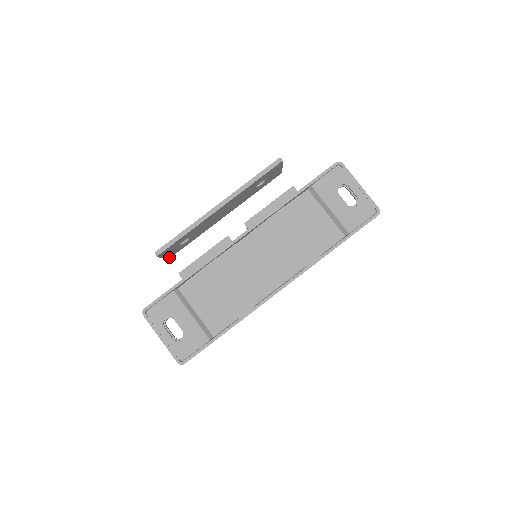
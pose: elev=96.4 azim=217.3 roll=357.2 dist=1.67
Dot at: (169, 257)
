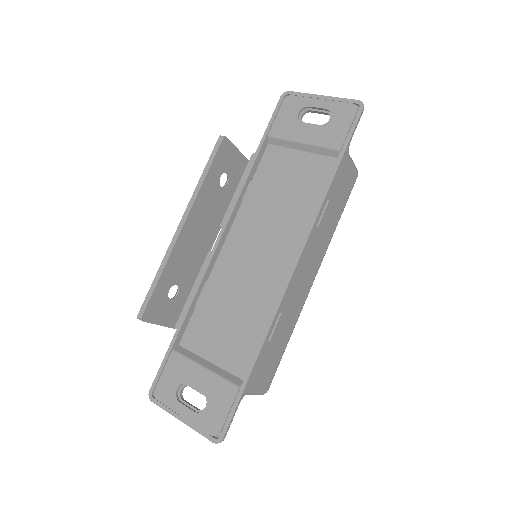
Dot at: (174, 324)
